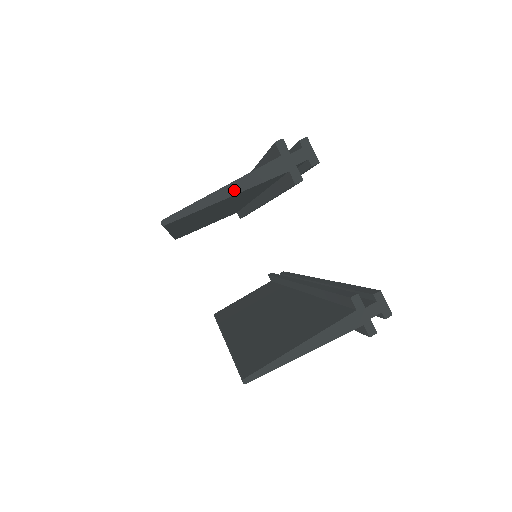
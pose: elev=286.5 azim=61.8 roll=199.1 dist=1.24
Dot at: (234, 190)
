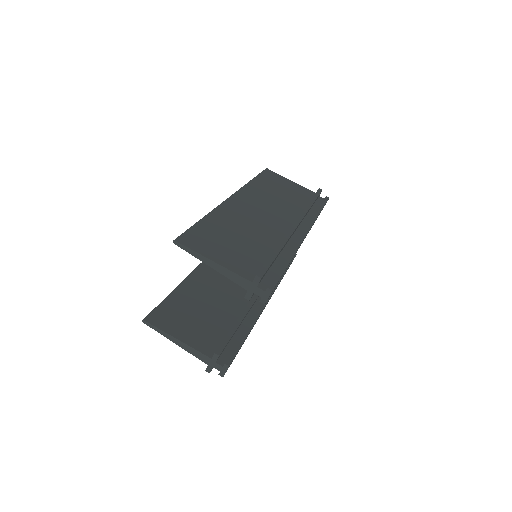
Dot at: (216, 268)
